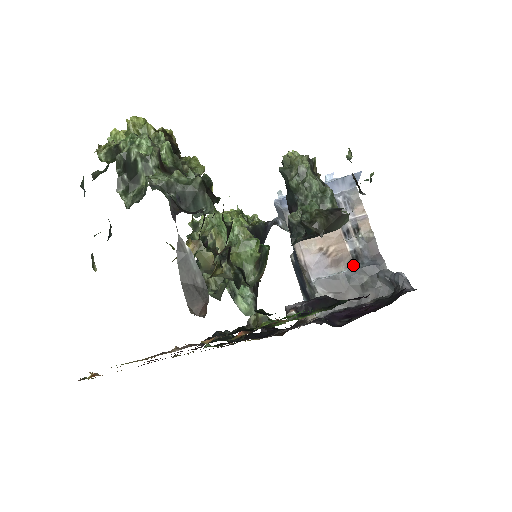
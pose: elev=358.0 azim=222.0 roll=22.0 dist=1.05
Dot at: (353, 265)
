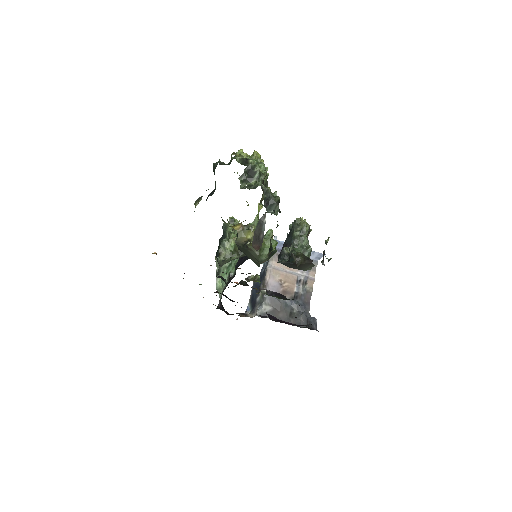
Dot at: (293, 300)
